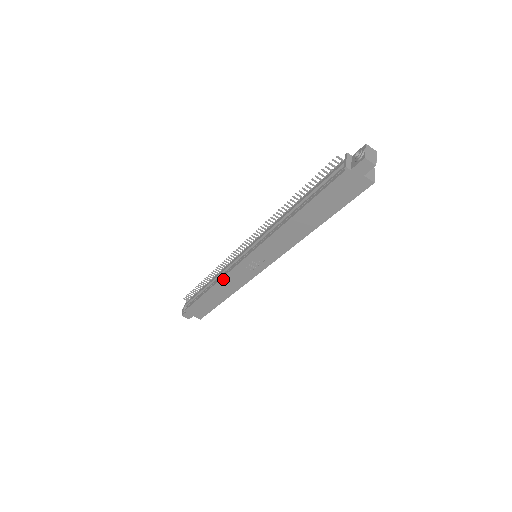
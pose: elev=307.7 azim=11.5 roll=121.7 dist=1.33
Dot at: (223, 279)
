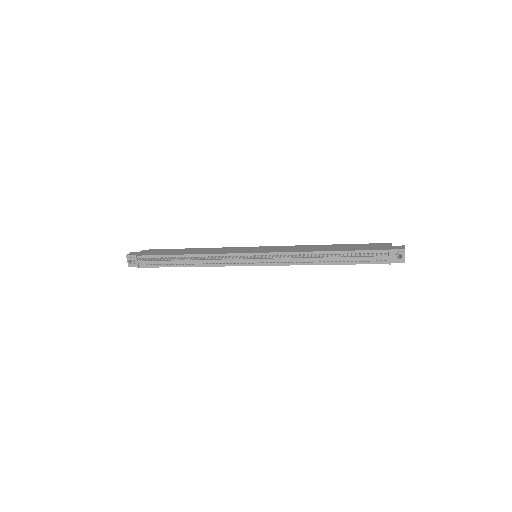
Dot at: (214, 266)
